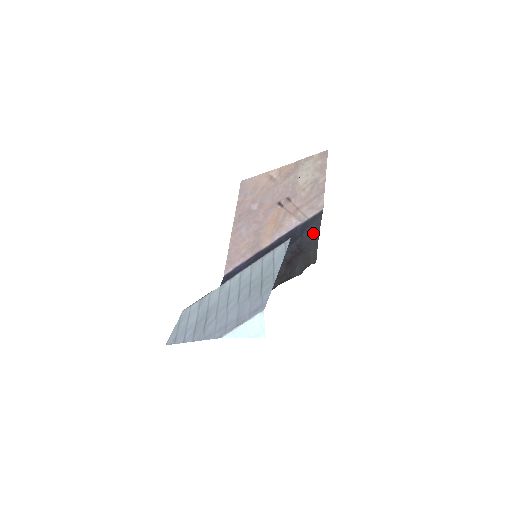
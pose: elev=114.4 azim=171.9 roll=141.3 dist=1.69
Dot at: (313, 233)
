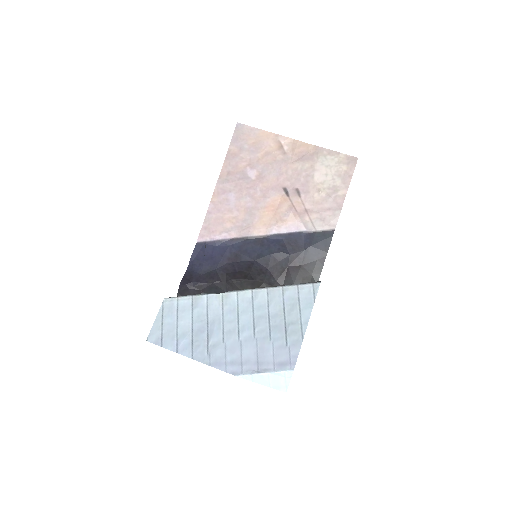
Dot at: (320, 254)
